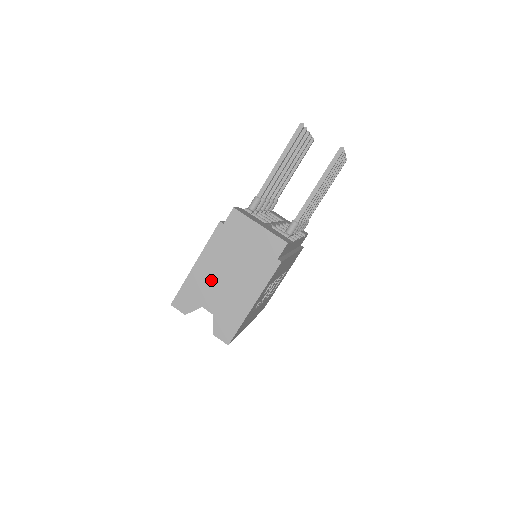
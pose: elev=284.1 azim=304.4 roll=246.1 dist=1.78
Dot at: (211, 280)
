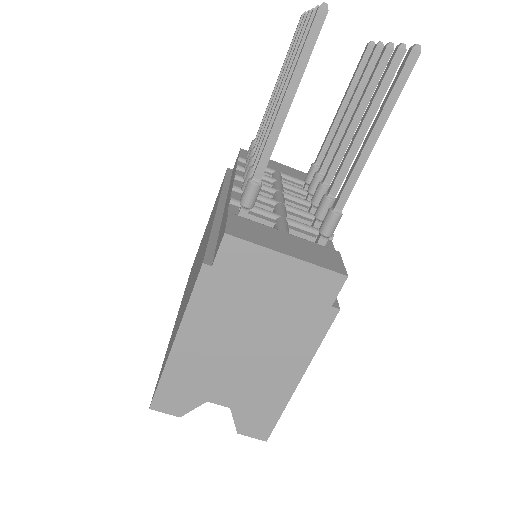
Dot at: (212, 361)
